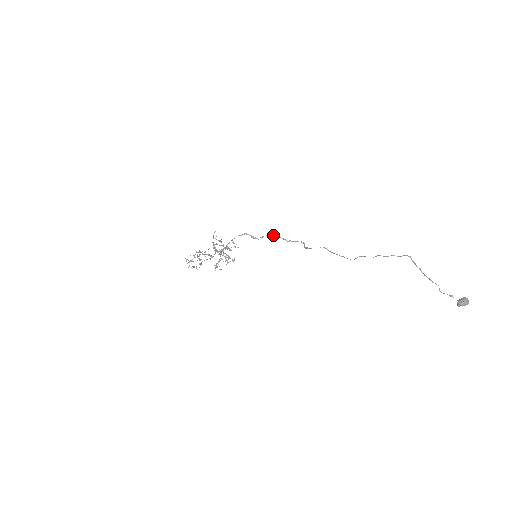
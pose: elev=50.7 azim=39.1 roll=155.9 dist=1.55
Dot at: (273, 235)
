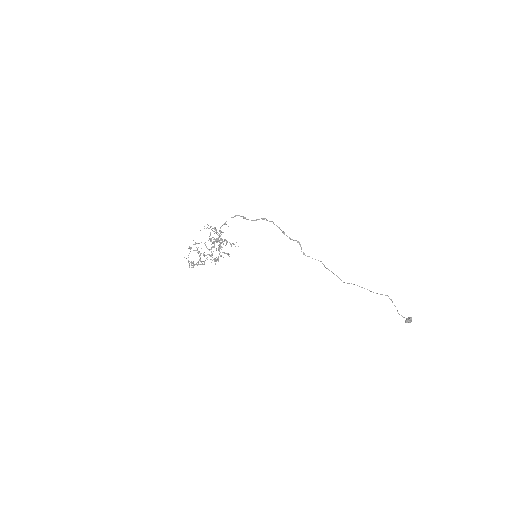
Dot at: (266, 219)
